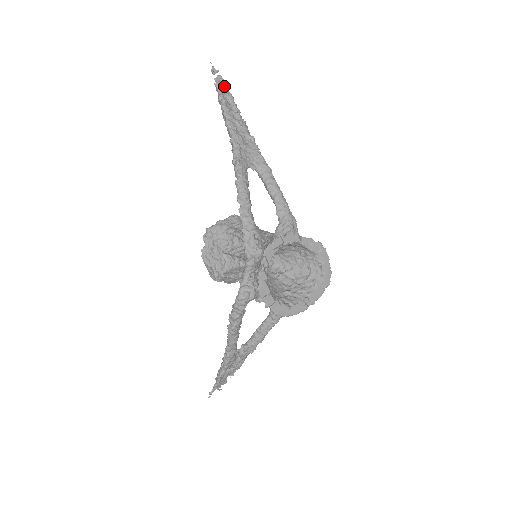
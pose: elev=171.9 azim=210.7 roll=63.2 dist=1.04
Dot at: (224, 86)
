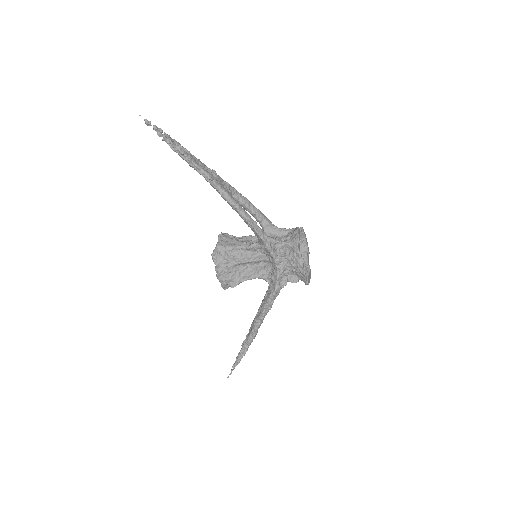
Dot at: (166, 134)
